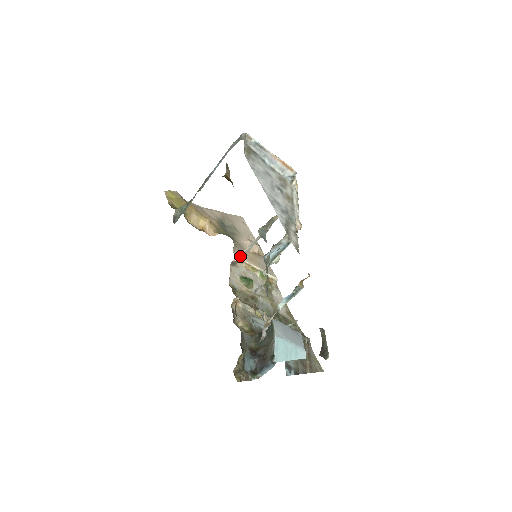
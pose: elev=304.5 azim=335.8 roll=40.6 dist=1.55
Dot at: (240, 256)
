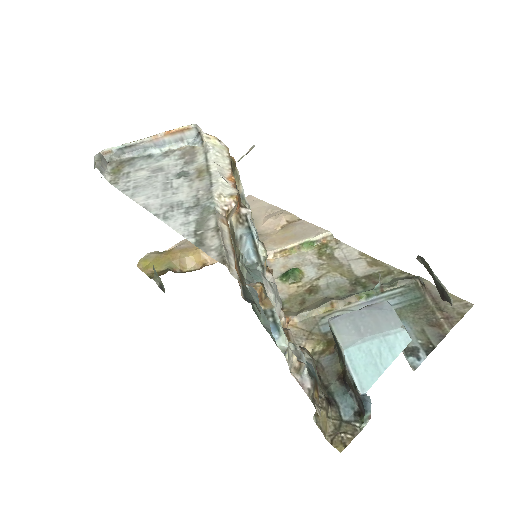
Dot at: occluded
